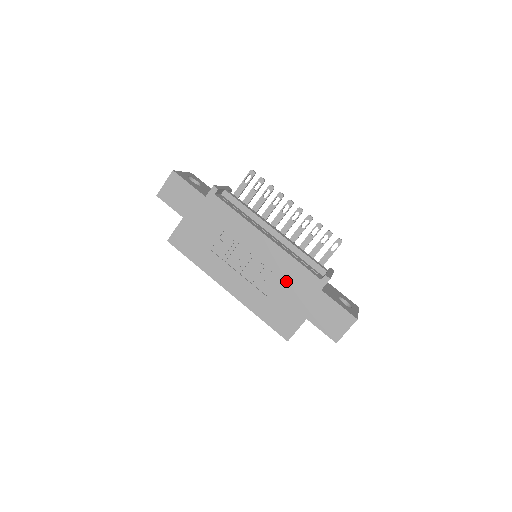
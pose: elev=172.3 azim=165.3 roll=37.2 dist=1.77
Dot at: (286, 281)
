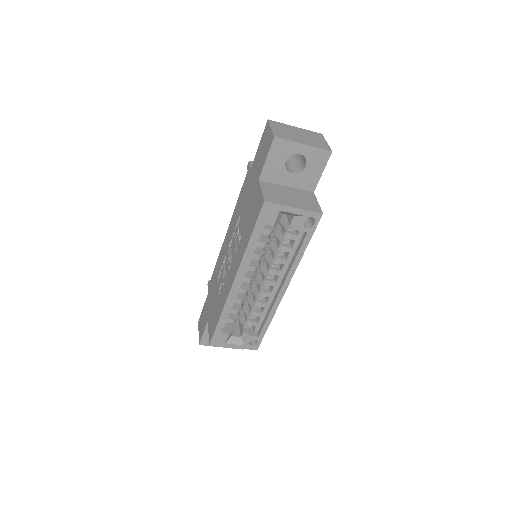
Dot at: (242, 209)
